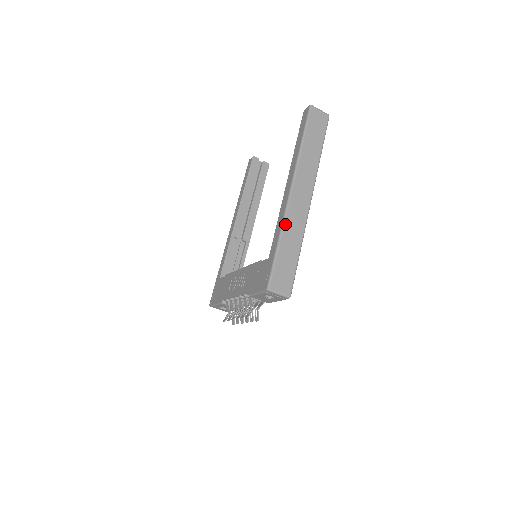
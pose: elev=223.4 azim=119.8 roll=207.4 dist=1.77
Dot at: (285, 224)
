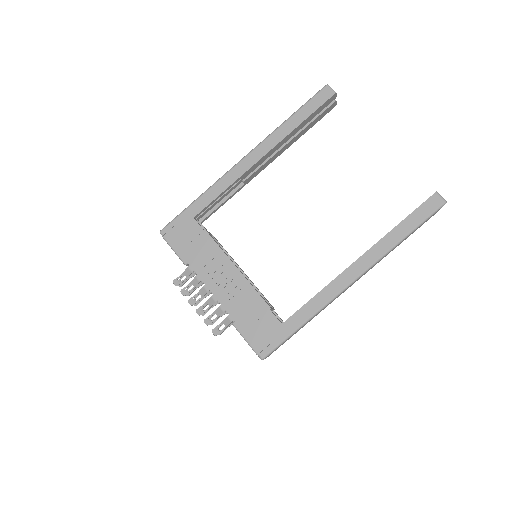
Dot at: occluded
